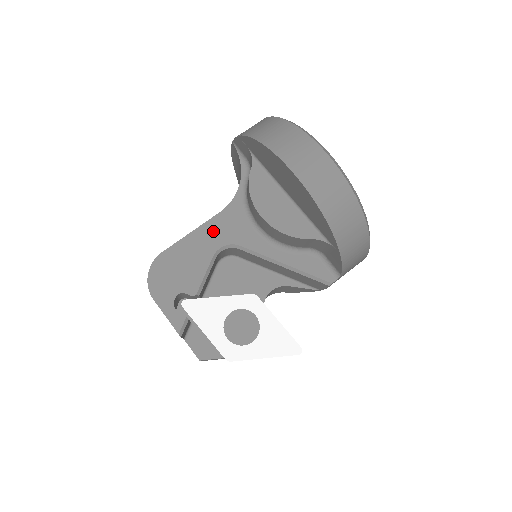
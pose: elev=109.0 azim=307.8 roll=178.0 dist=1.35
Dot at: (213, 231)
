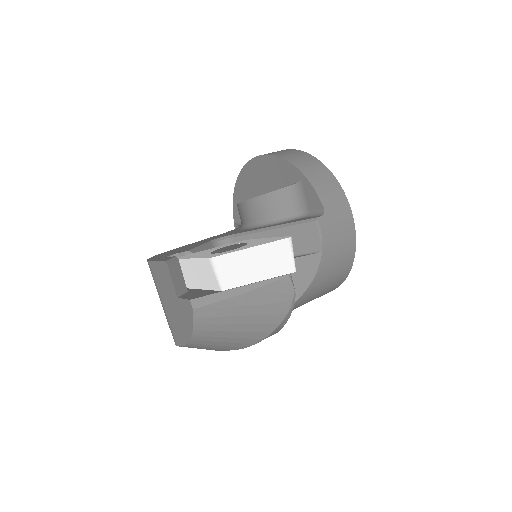
Dot at: (212, 238)
